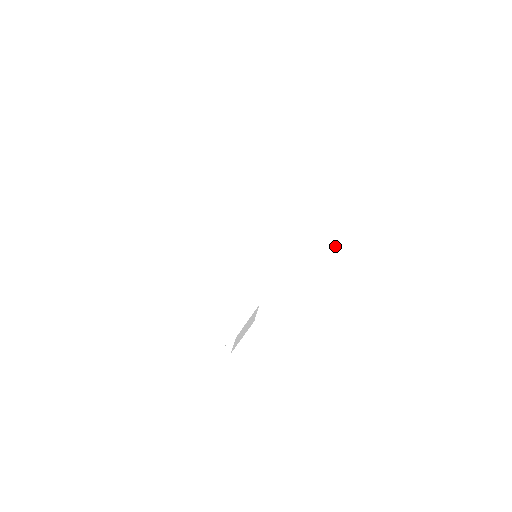
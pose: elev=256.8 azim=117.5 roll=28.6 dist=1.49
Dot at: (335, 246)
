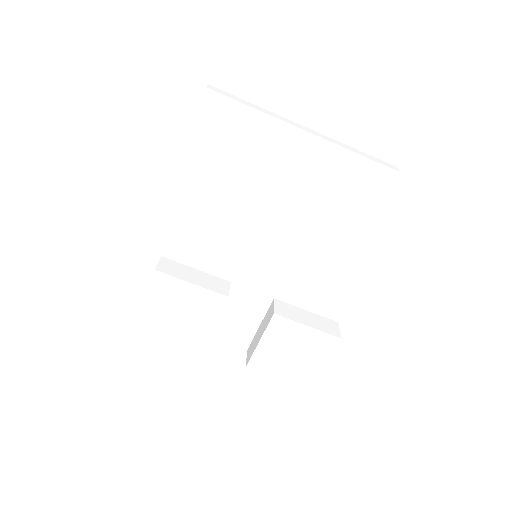
Dot at: (345, 224)
